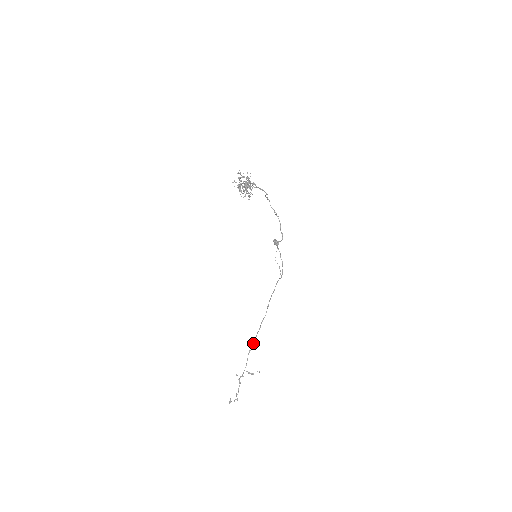
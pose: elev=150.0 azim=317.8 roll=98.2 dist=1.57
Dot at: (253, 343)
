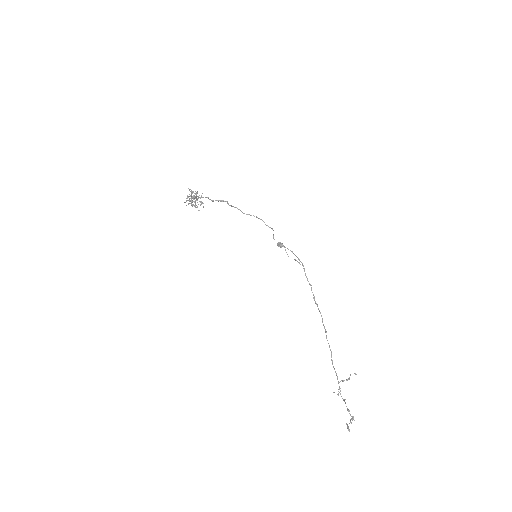
Dot at: (330, 350)
